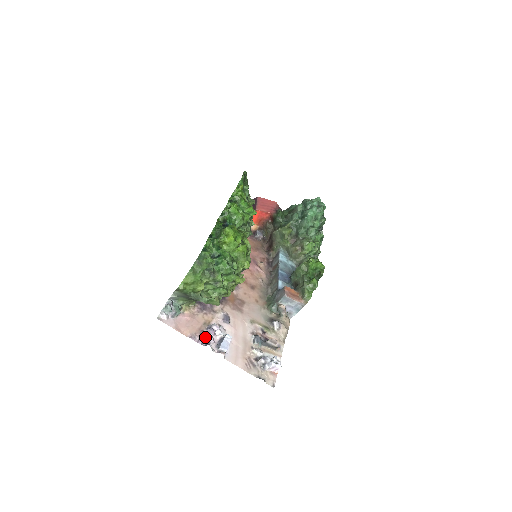
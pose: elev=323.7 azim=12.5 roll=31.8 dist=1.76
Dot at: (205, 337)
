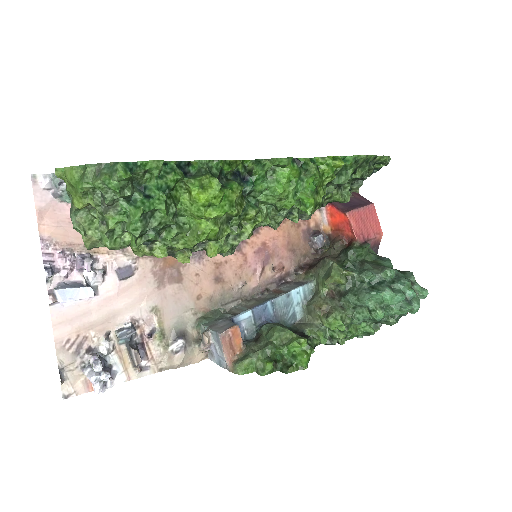
Dot at: (62, 259)
